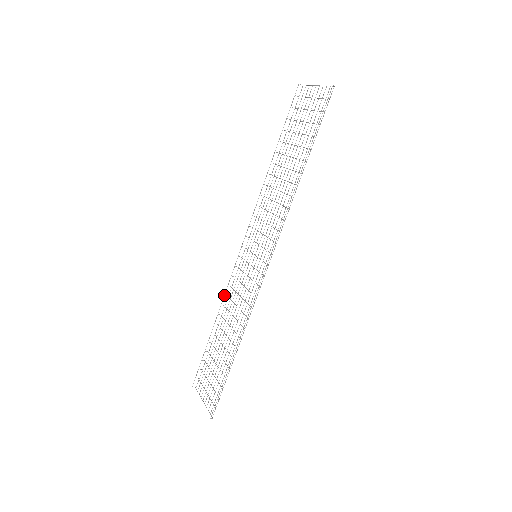
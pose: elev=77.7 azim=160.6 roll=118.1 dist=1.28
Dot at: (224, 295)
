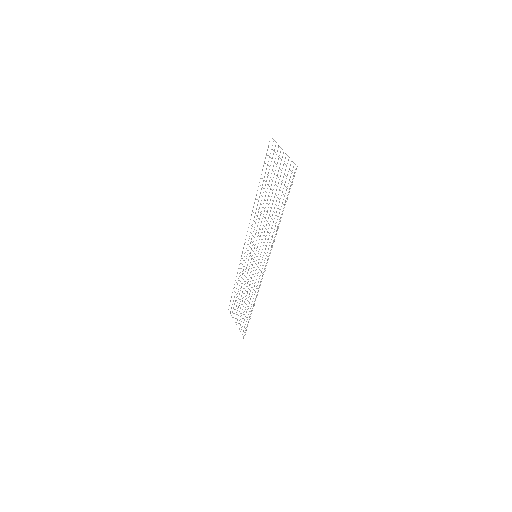
Dot at: occluded
